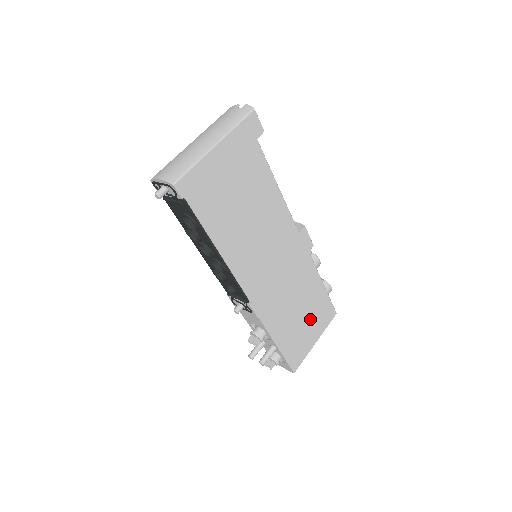
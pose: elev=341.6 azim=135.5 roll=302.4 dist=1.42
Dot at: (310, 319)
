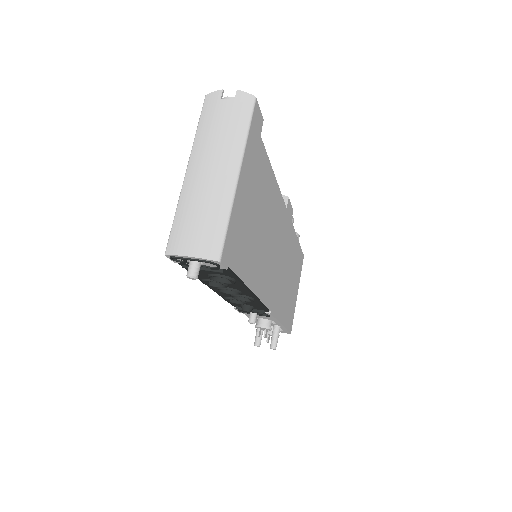
Dot at: (294, 279)
